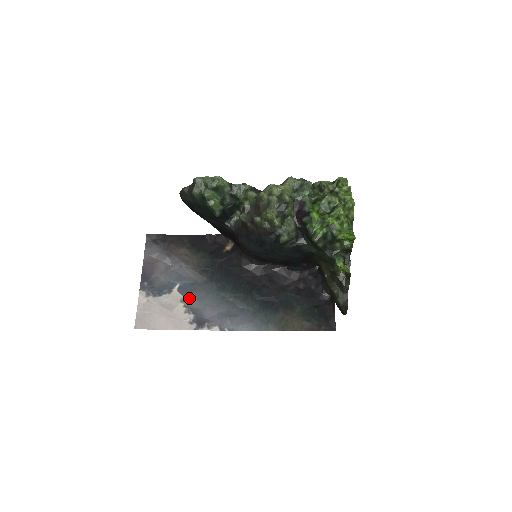
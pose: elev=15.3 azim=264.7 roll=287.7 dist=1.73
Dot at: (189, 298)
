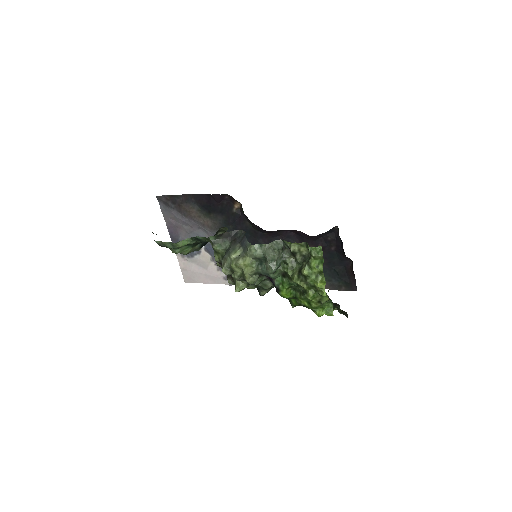
Dot at: occluded
